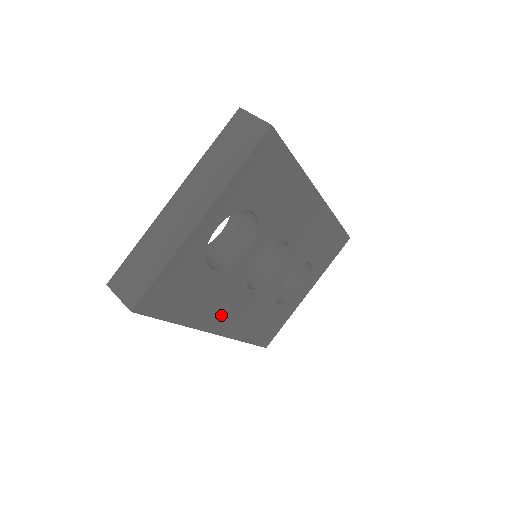
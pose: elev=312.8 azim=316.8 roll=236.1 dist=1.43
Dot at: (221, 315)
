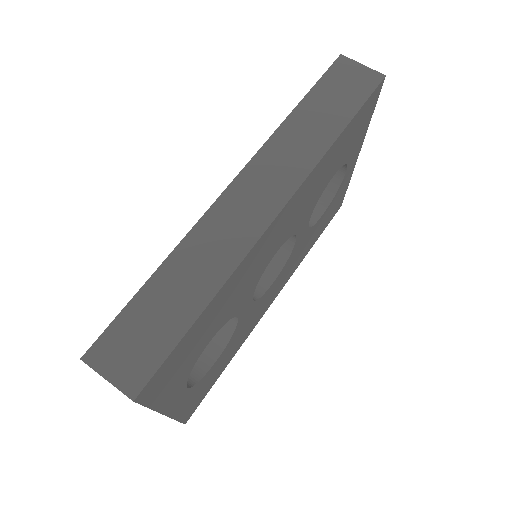
Dot at: (262, 309)
